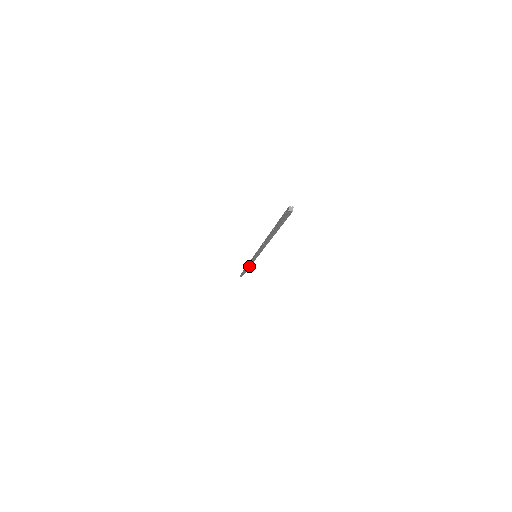
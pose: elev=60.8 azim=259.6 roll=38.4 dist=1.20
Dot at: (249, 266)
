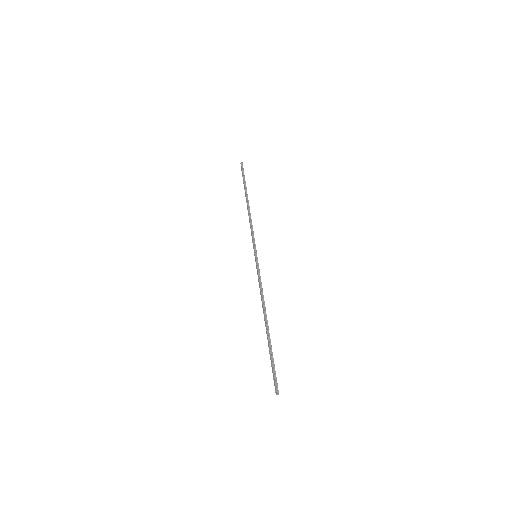
Dot at: (250, 217)
